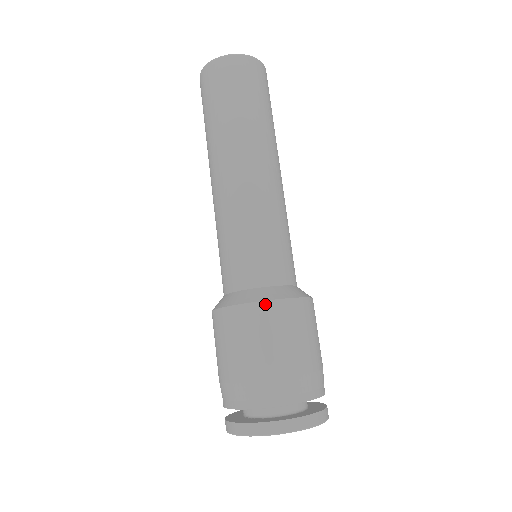
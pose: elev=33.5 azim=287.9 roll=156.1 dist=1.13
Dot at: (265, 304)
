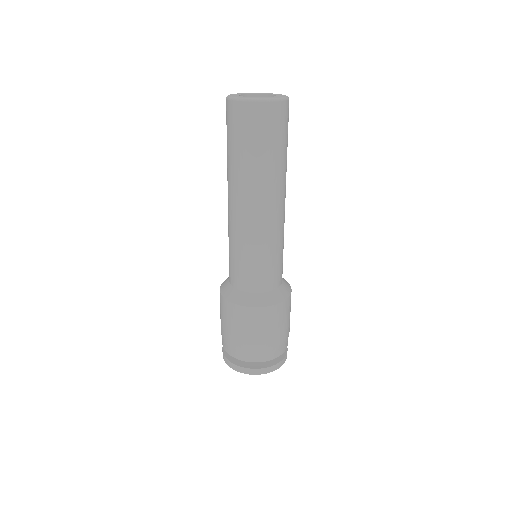
Dot at: (268, 308)
